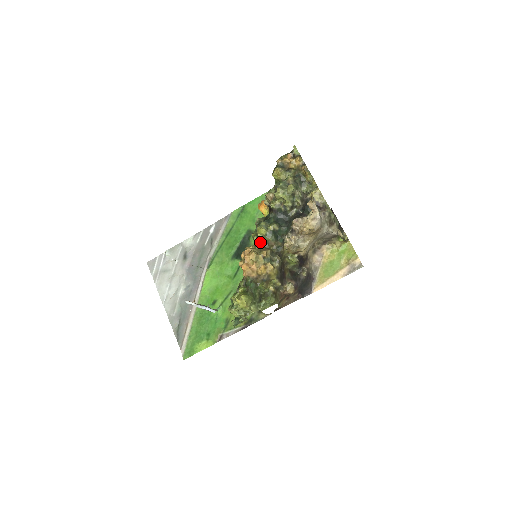
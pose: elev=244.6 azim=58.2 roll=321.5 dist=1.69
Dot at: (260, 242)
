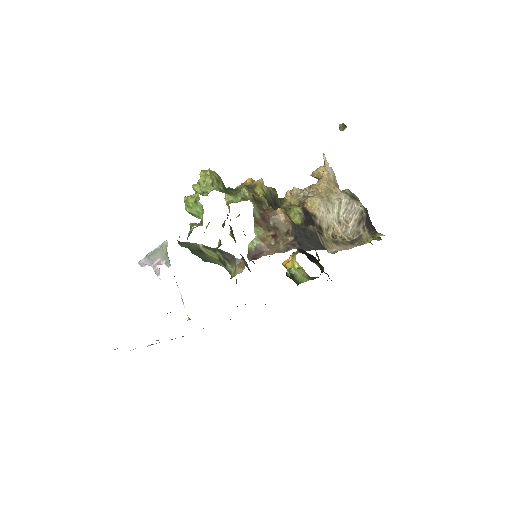
Dot at: occluded
